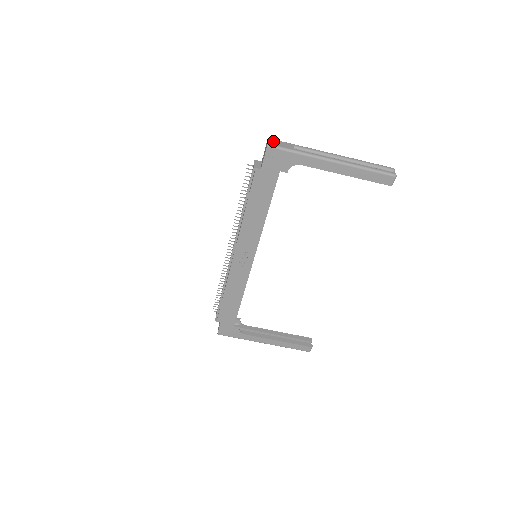
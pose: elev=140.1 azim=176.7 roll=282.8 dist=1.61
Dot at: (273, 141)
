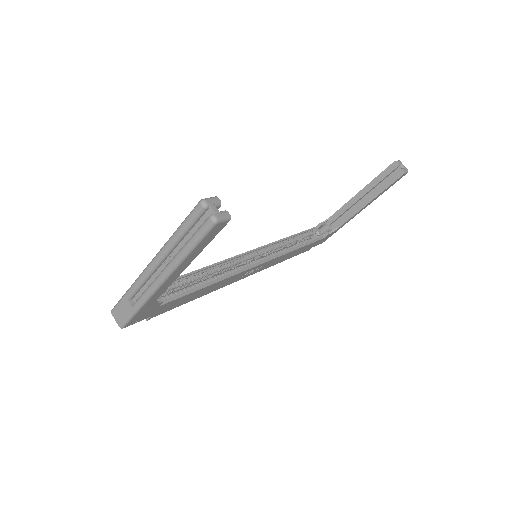
Dot at: (116, 315)
